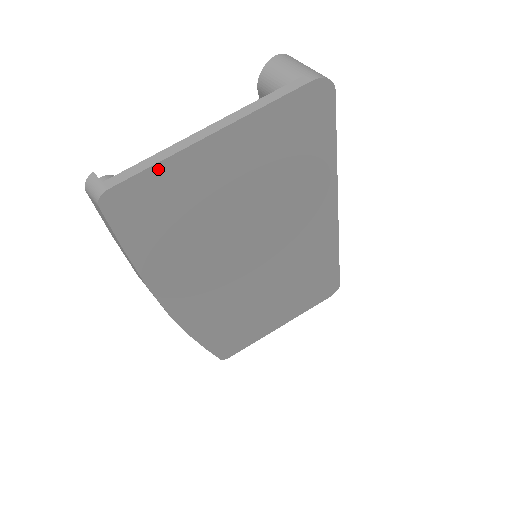
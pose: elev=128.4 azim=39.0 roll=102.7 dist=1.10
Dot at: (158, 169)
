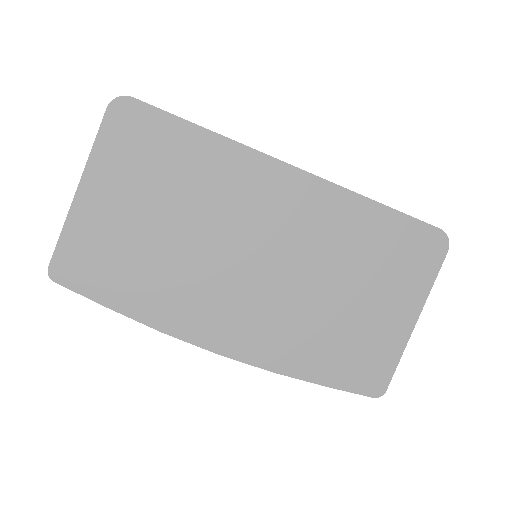
Dot at: (66, 235)
